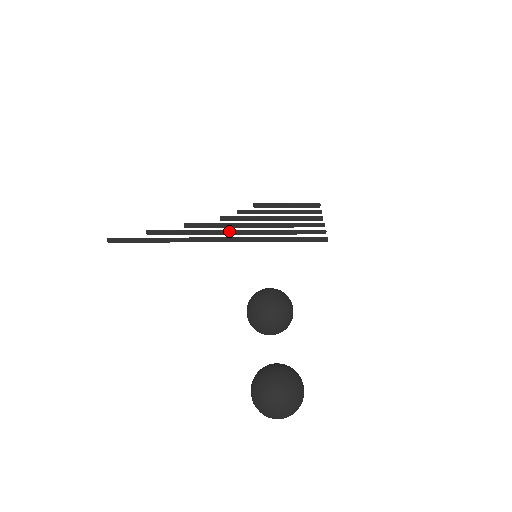
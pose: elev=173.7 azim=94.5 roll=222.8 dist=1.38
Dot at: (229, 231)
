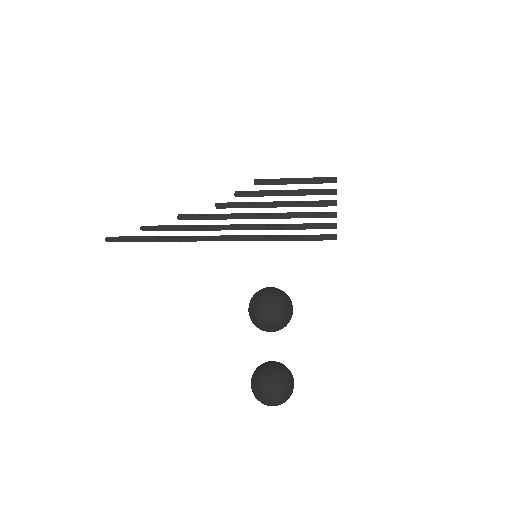
Dot at: (226, 228)
